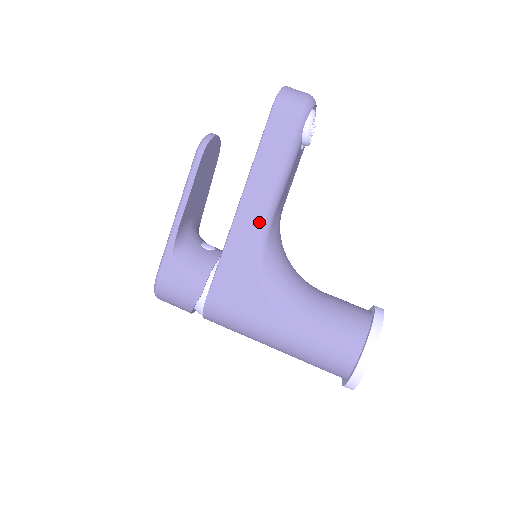
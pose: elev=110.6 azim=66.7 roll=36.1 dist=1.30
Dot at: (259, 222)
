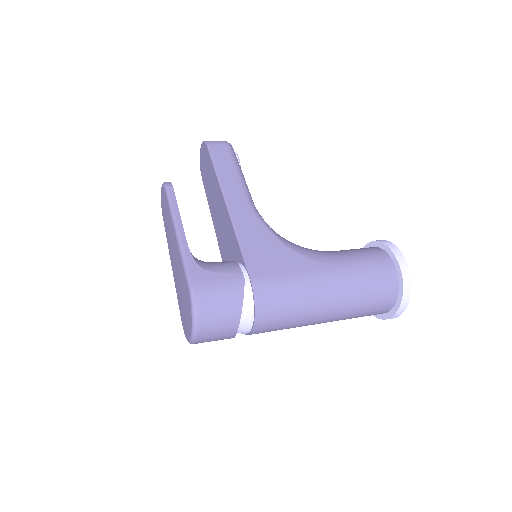
Dot at: (249, 206)
